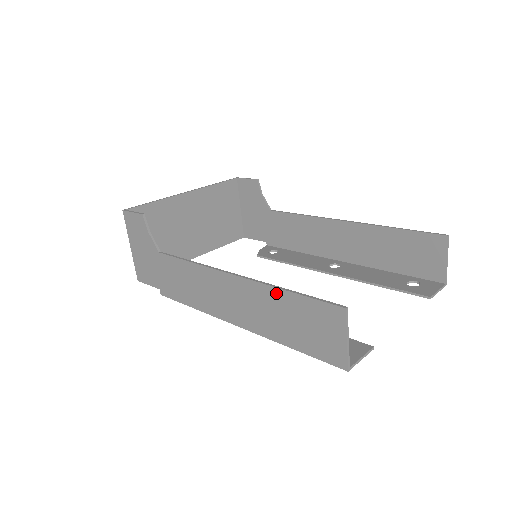
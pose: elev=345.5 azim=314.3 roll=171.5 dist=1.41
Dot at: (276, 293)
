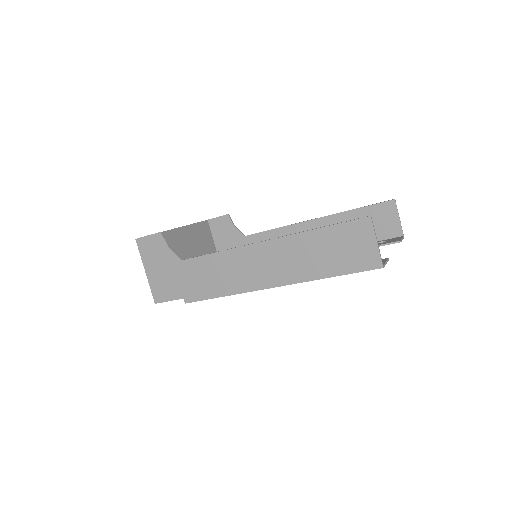
Dot at: (309, 235)
